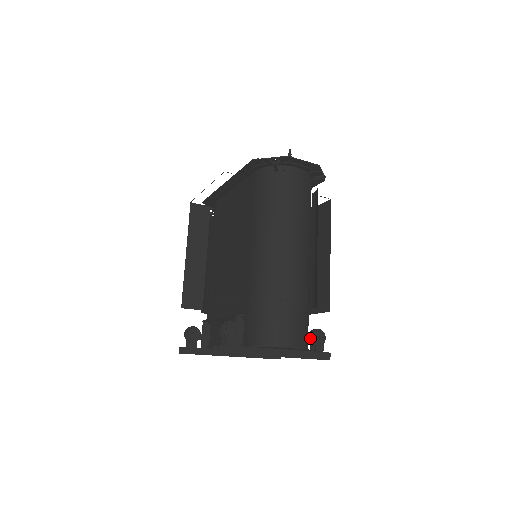
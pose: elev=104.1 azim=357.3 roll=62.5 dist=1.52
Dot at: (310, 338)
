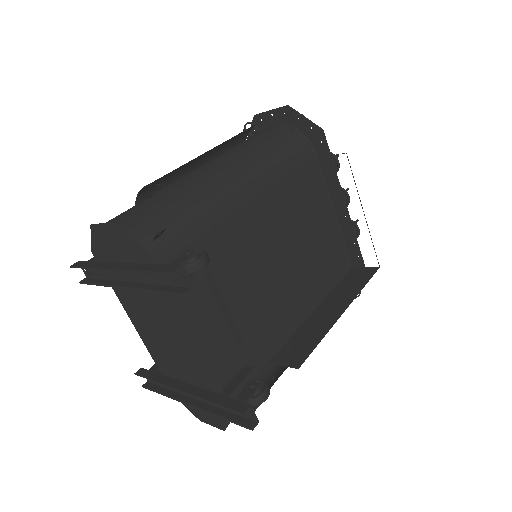
Dot at: (155, 237)
